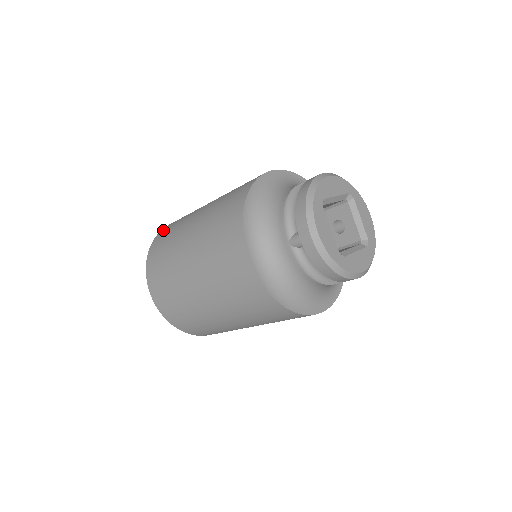
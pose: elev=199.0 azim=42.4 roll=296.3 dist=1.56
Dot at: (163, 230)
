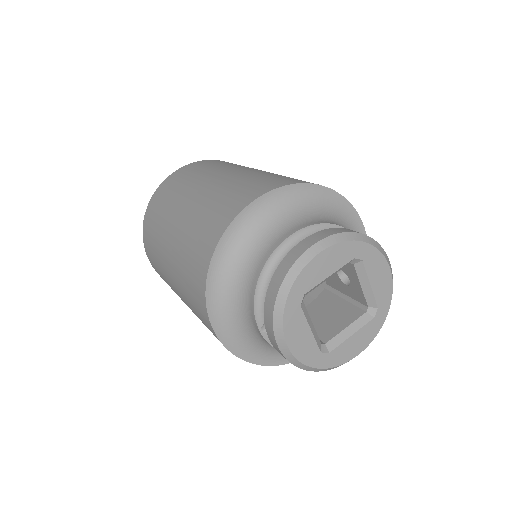
Dot at: (156, 195)
